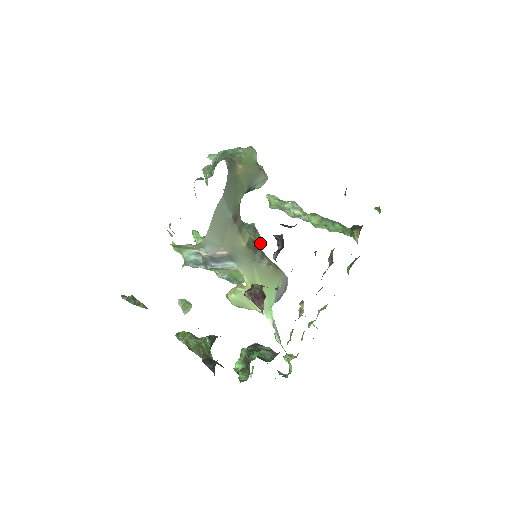
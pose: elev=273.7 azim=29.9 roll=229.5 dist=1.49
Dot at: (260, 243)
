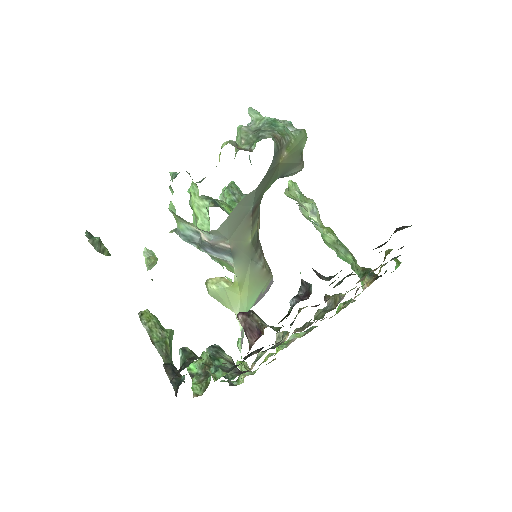
Dot at: occluded
